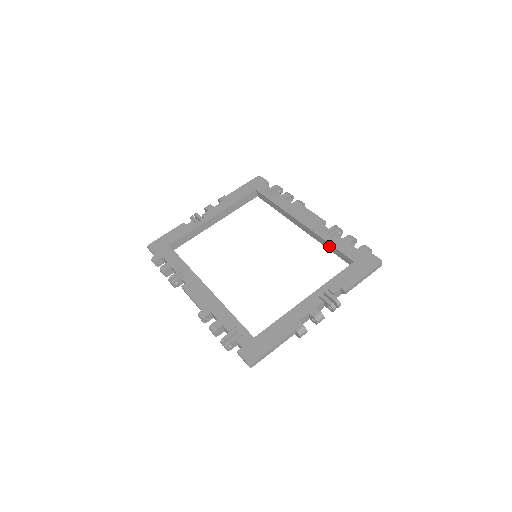
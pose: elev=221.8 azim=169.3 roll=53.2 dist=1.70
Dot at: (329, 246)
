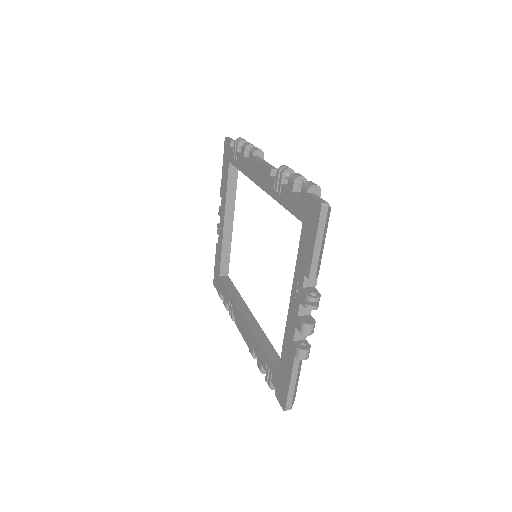
Dot at: occluded
